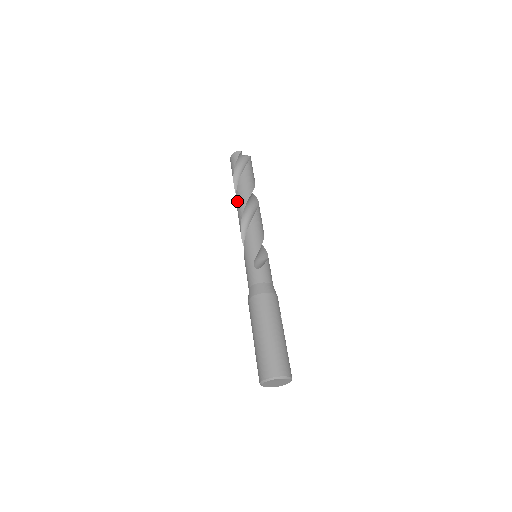
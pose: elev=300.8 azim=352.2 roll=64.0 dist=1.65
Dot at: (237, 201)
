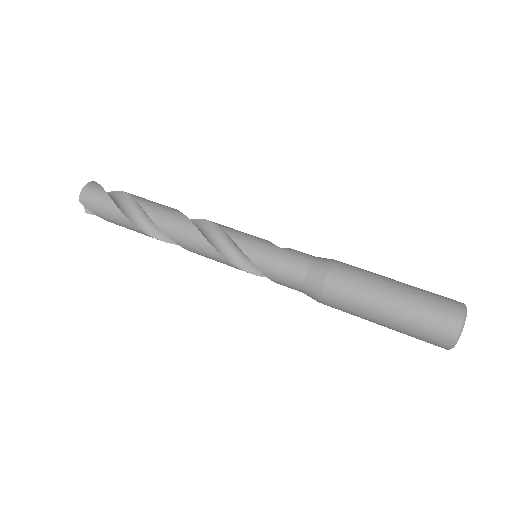
Dot at: (161, 218)
